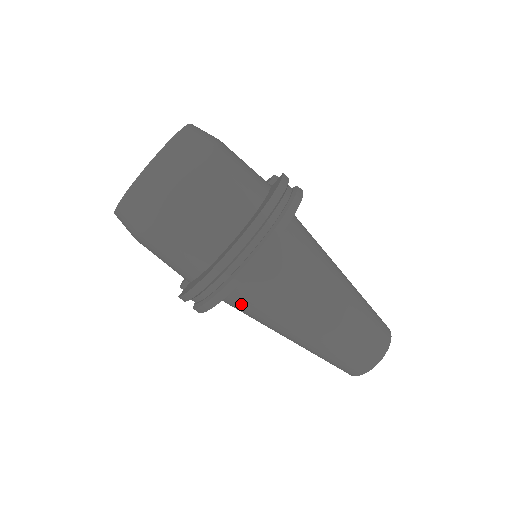
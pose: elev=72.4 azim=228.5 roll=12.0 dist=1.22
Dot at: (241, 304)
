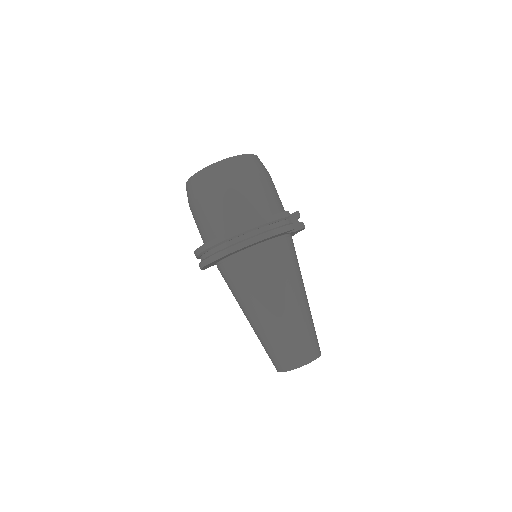
Dot at: (224, 278)
